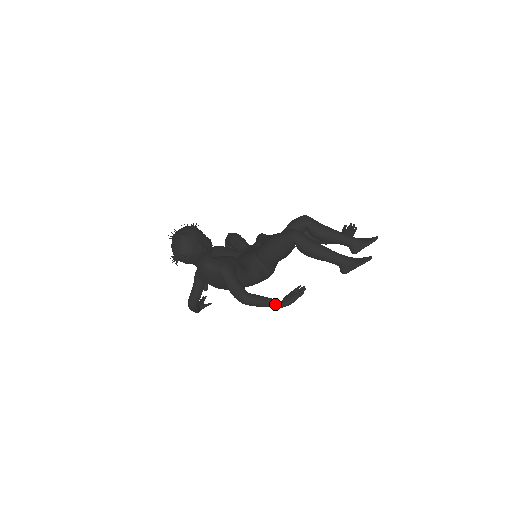
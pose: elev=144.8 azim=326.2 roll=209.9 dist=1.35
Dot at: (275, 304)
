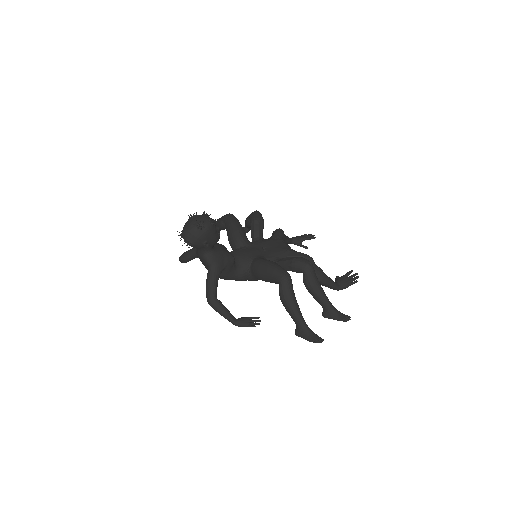
Dot at: (229, 320)
